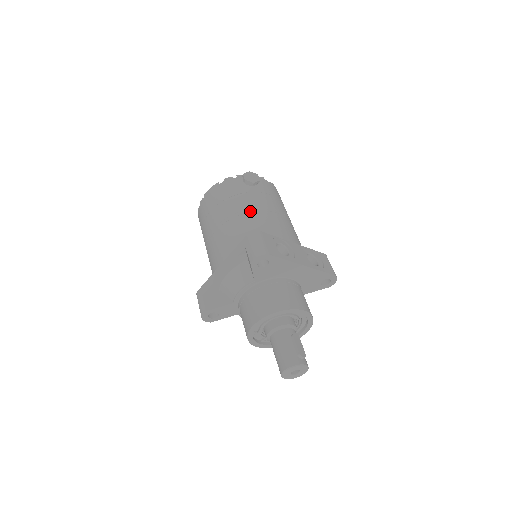
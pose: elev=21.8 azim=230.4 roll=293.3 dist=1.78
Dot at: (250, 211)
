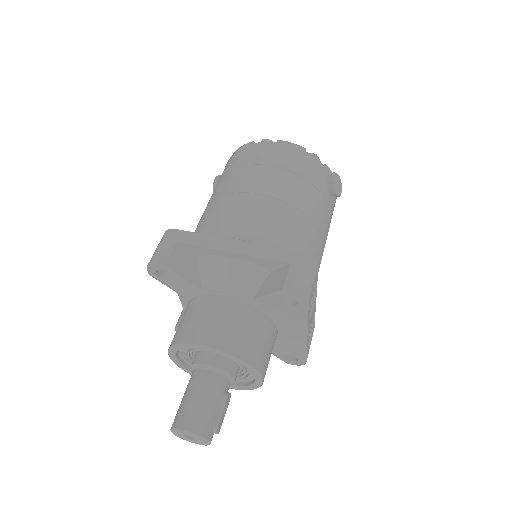
Dot at: (312, 219)
